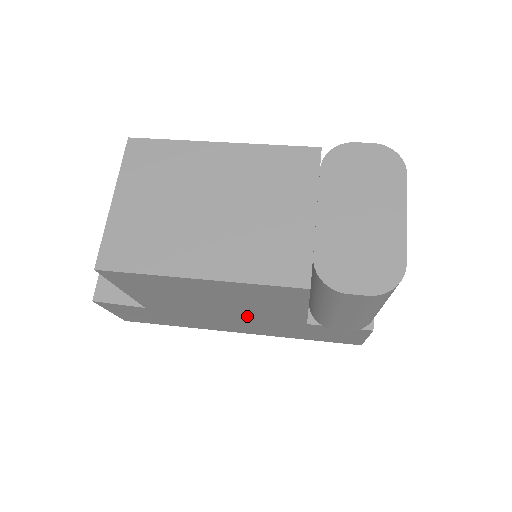
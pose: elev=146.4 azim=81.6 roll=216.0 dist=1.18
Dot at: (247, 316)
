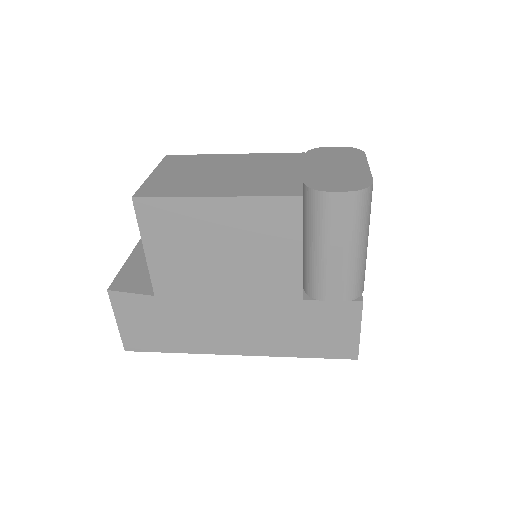
Dot at: (248, 292)
